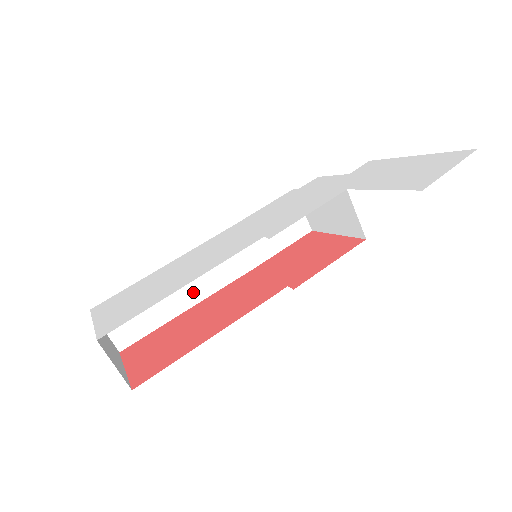
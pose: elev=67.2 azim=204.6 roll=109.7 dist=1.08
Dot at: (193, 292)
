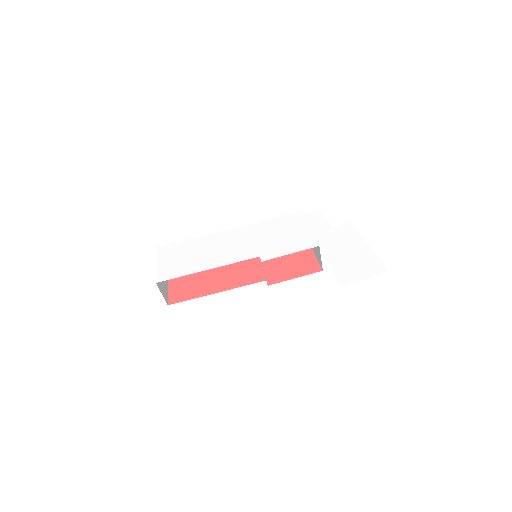
Dot at: occluded
